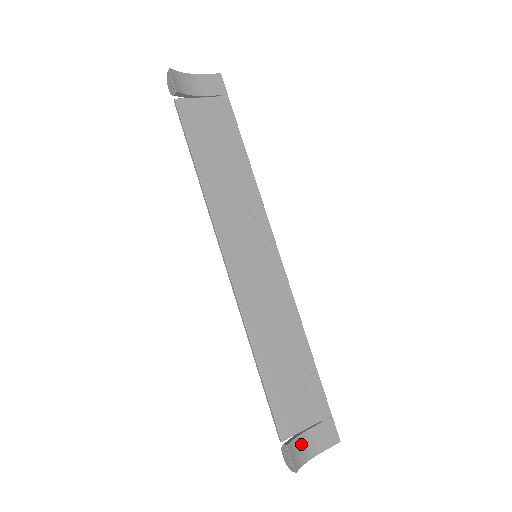
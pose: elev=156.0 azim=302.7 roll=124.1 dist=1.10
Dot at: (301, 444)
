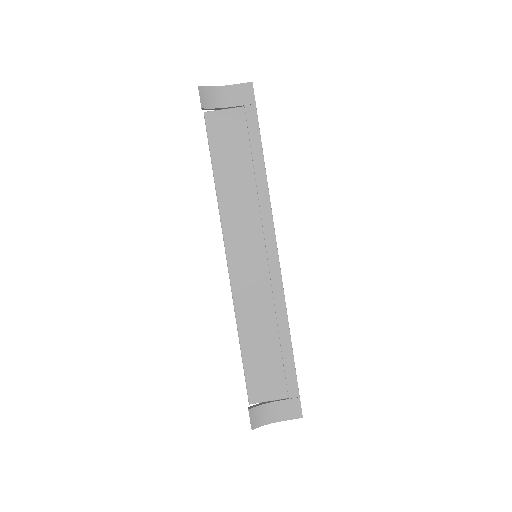
Dot at: (264, 411)
